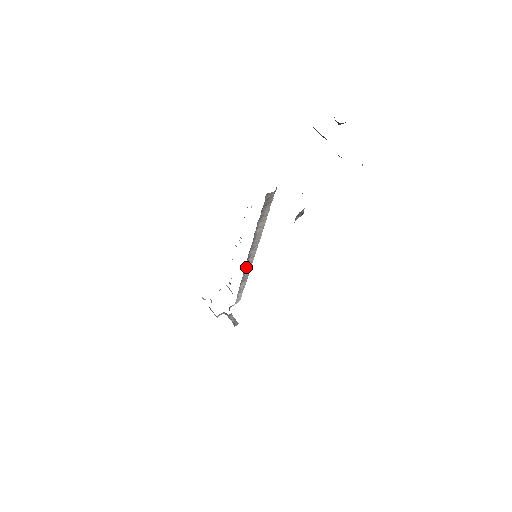
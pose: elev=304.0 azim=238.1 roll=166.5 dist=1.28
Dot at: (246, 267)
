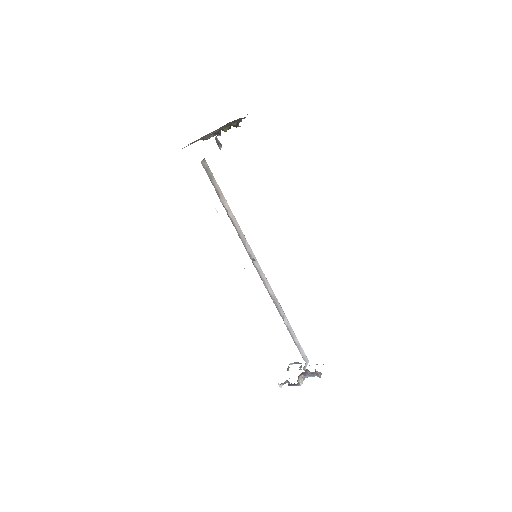
Dot at: (262, 280)
